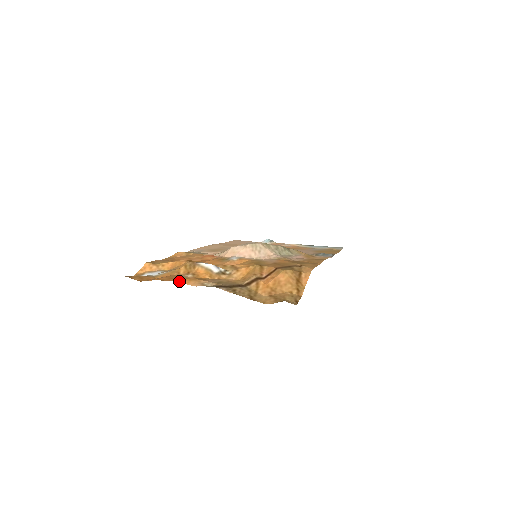
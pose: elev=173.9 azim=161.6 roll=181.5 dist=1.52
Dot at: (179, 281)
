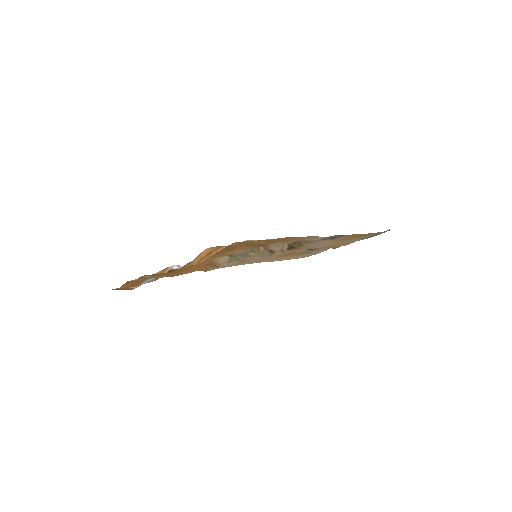
Dot at: (132, 280)
